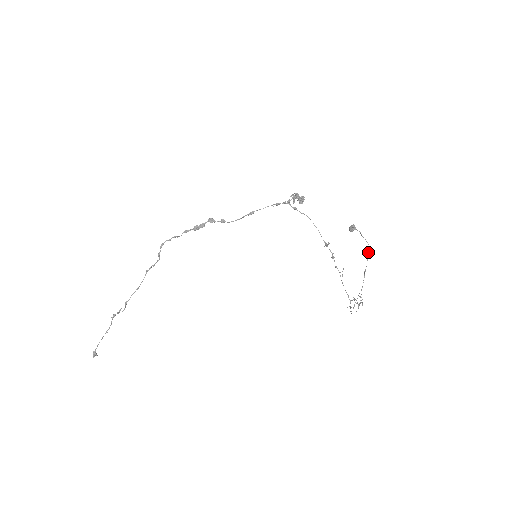
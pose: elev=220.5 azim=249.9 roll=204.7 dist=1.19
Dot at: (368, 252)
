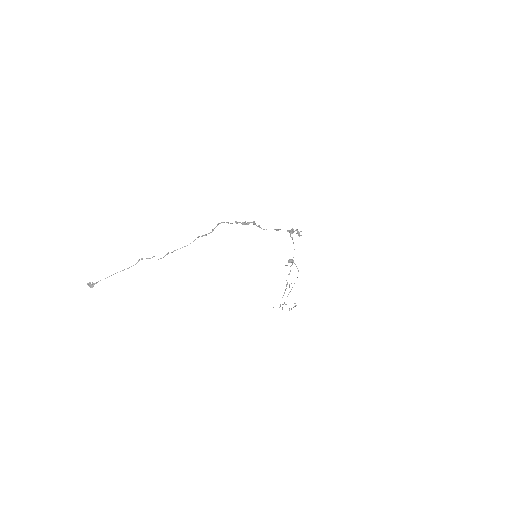
Dot at: occluded
